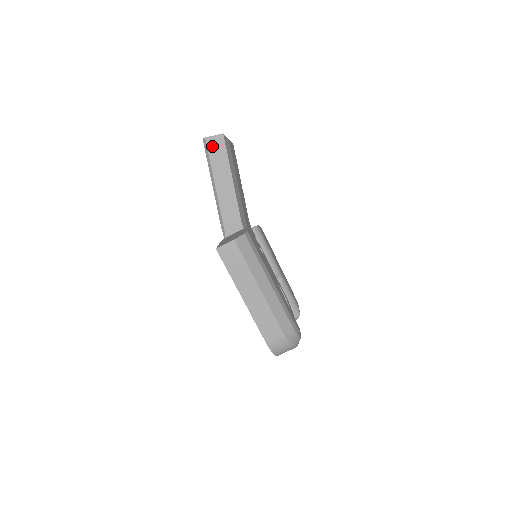
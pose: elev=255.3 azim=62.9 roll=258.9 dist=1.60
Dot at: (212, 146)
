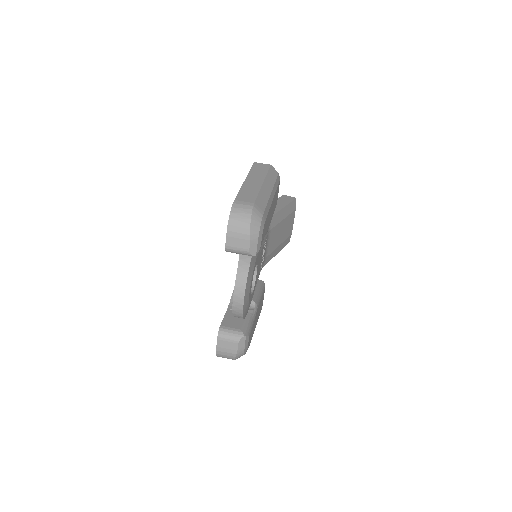
Dot at: (284, 197)
